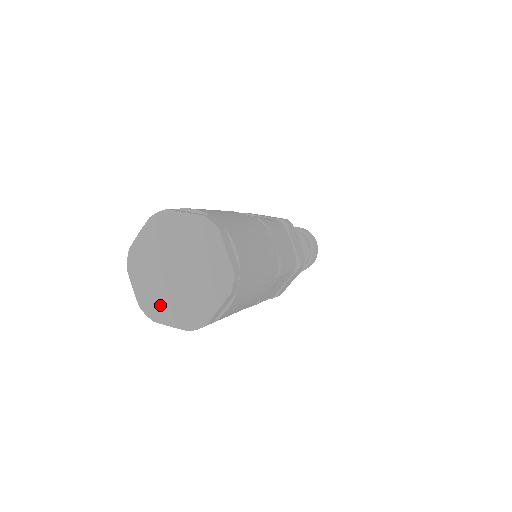
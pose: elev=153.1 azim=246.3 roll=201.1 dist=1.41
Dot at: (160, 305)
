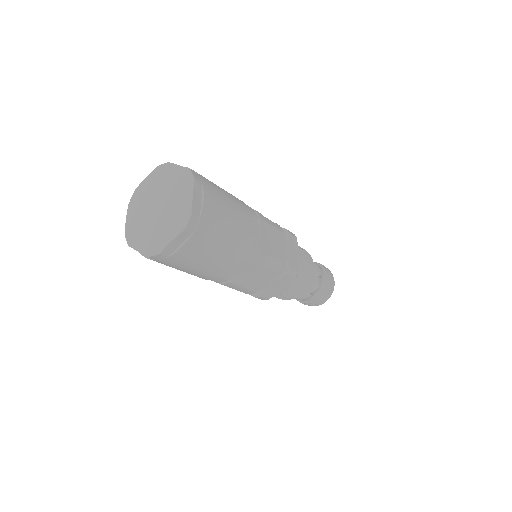
Dot at: (137, 233)
